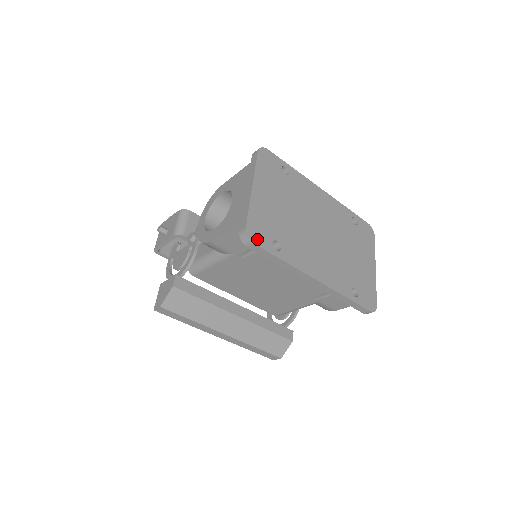
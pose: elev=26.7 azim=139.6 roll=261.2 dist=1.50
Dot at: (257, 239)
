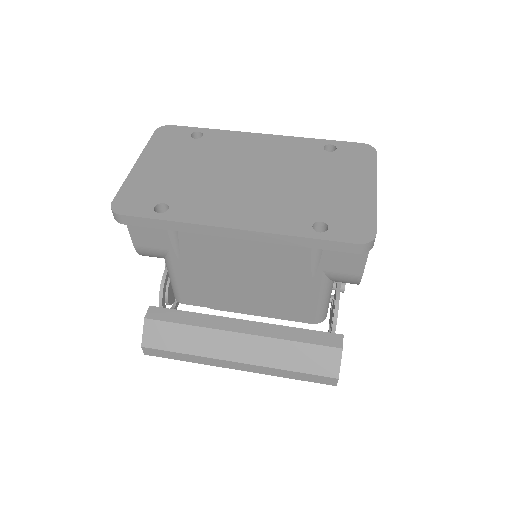
Dot at: (127, 209)
